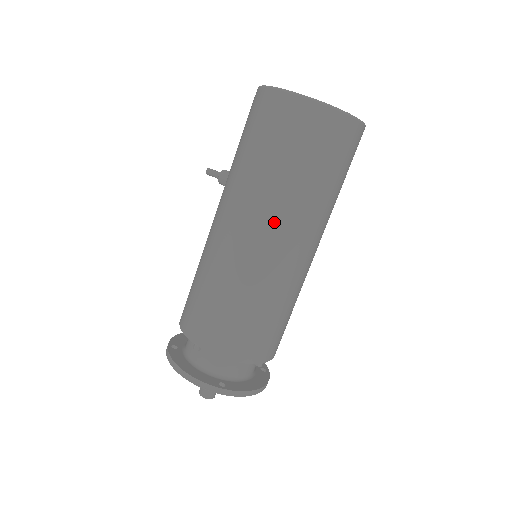
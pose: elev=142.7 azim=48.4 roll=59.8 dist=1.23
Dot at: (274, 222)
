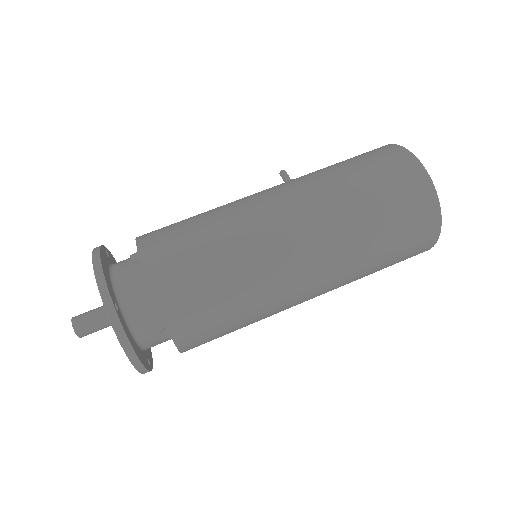
Dot at: (314, 219)
